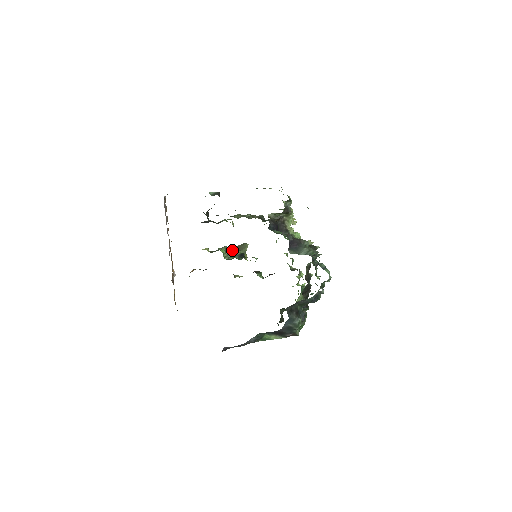
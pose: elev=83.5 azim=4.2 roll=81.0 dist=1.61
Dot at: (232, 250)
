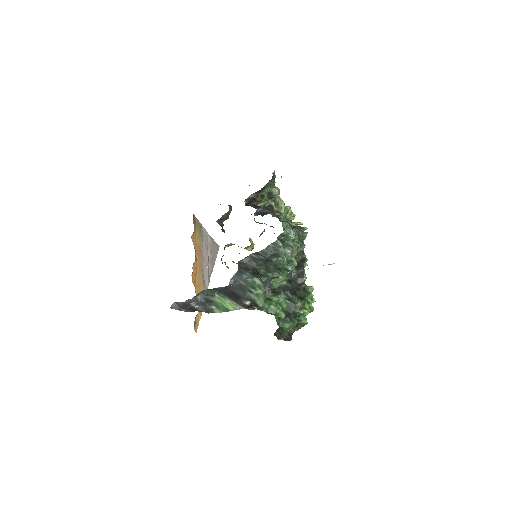
Dot at: occluded
